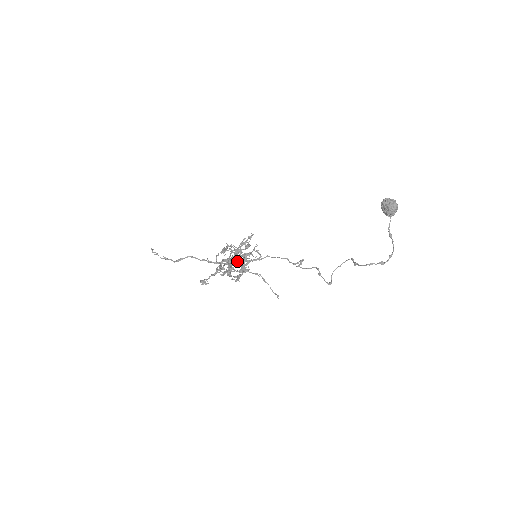
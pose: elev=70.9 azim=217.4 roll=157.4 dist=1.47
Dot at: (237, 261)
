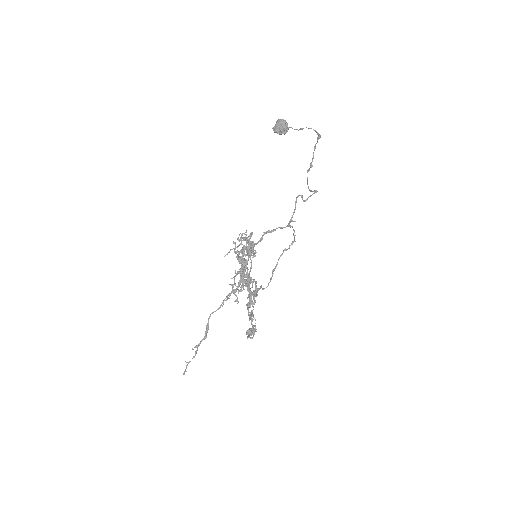
Dot at: occluded
